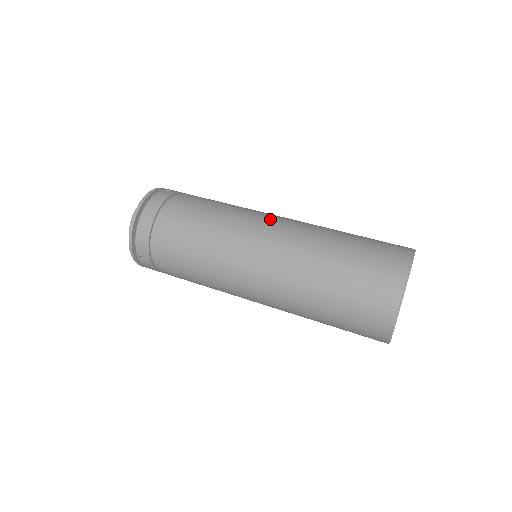
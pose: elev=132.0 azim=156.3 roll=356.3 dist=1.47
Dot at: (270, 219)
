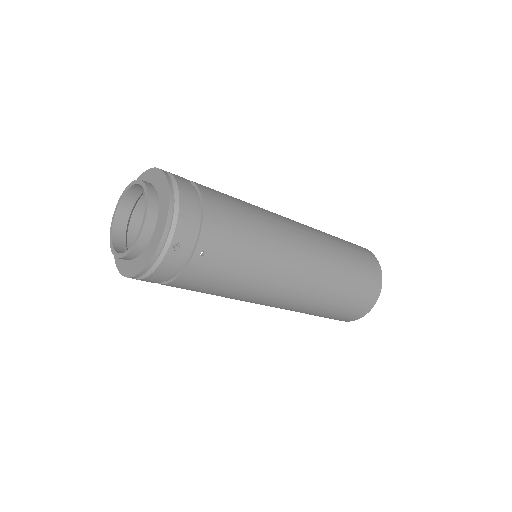
Dot at: occluded
